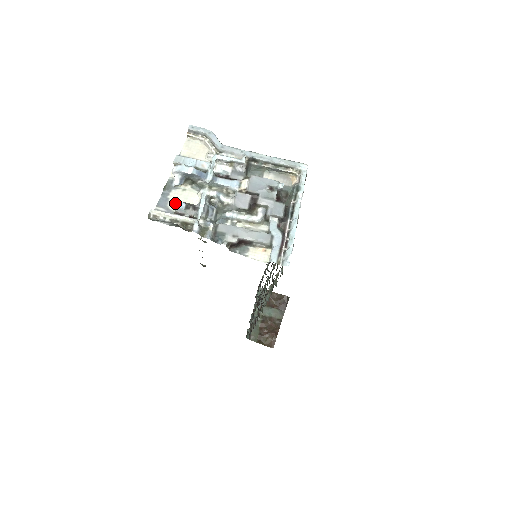
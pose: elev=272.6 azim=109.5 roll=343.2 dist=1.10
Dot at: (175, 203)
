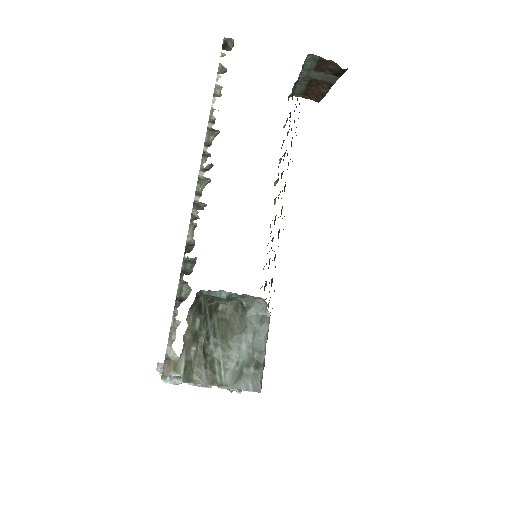
Dot at: occluded
